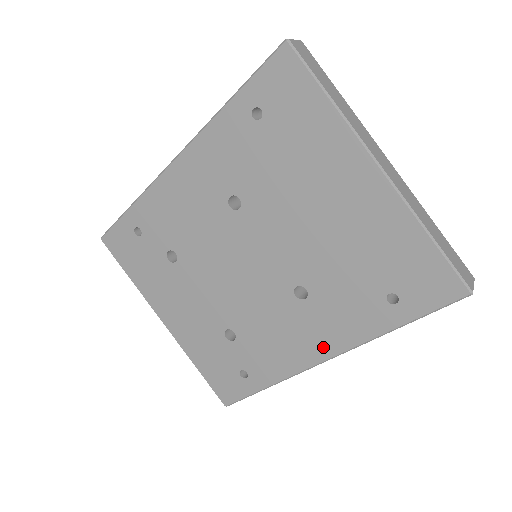
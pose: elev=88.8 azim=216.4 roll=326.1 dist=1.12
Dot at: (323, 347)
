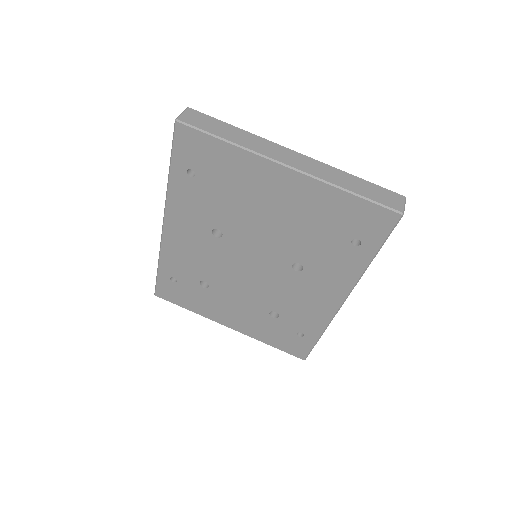
Dot at: (336, 294)
